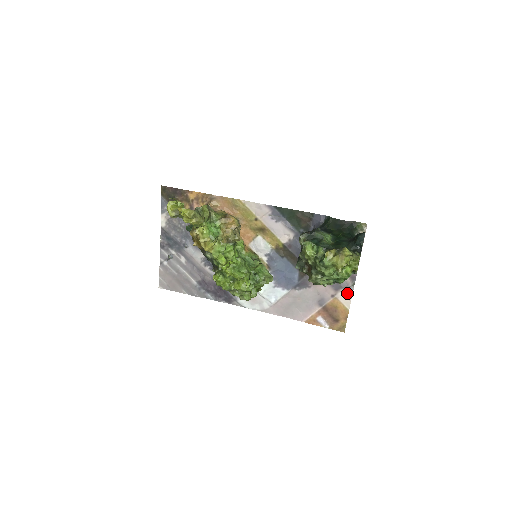
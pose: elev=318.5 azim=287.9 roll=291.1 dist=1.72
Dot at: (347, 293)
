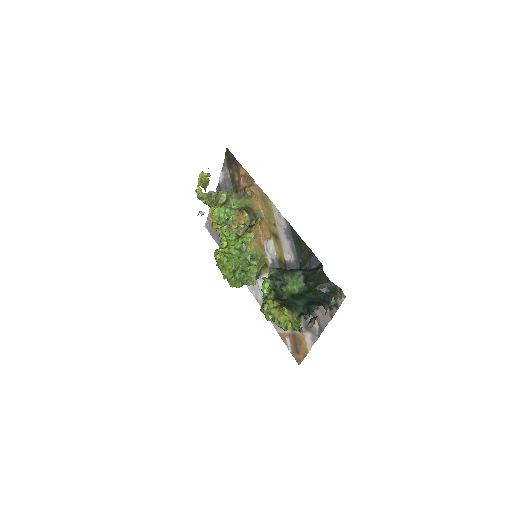
Dot at: (312, 338)
